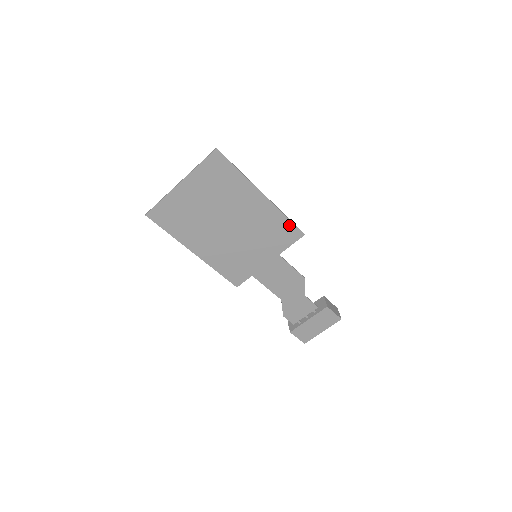
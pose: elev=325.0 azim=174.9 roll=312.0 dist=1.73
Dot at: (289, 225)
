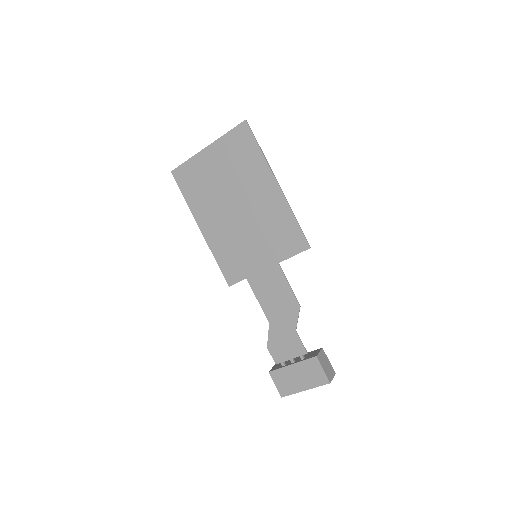
Dot at: (296, 230)
